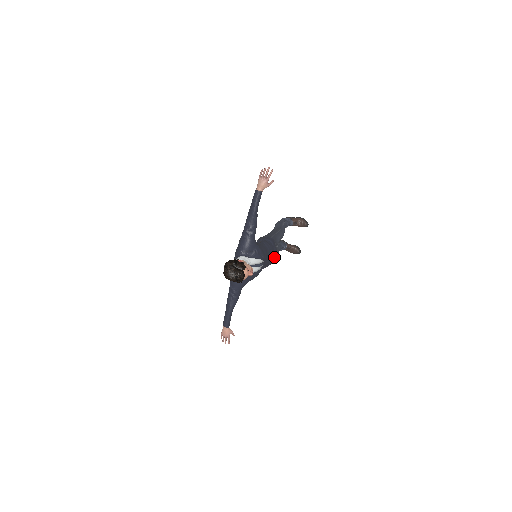
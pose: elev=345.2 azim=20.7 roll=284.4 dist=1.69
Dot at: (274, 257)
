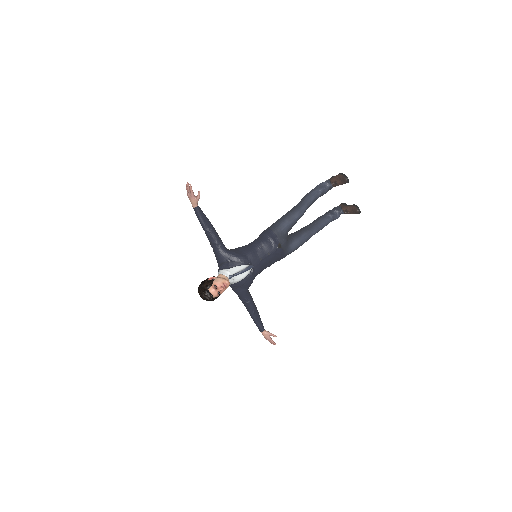
Dot at: (275, 250)
